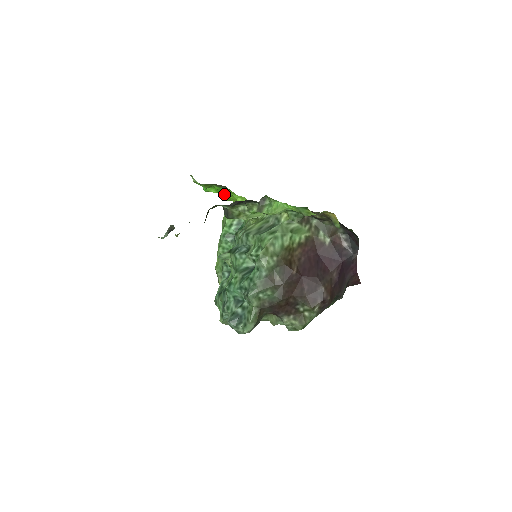
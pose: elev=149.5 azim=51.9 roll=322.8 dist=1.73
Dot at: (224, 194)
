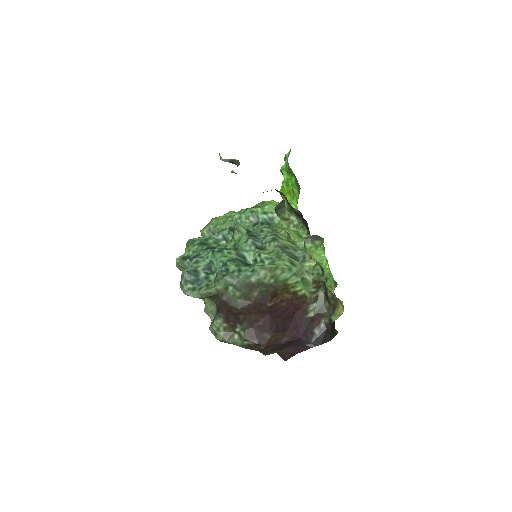
Dot at: (287, 188)
